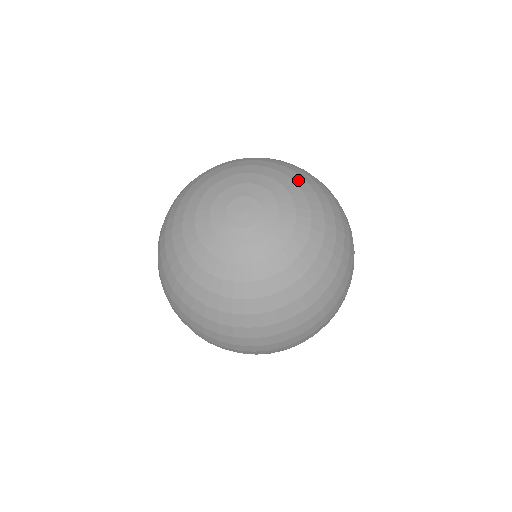
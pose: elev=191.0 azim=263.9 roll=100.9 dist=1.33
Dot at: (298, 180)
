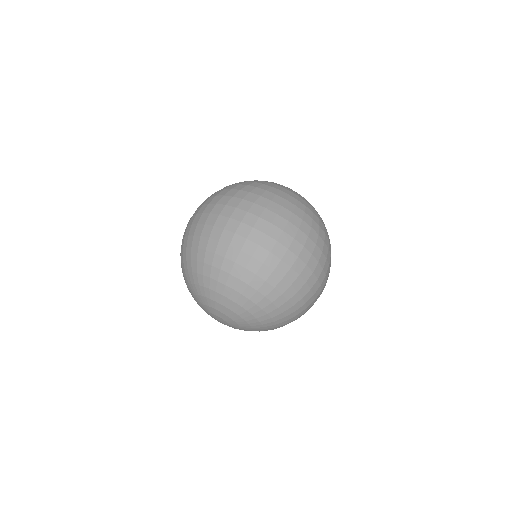
Dot at: occluded
